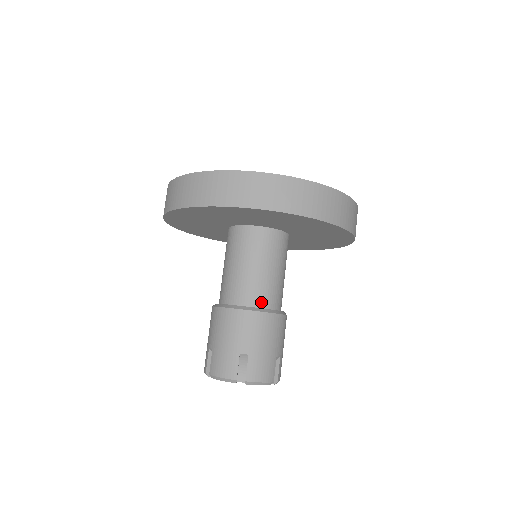
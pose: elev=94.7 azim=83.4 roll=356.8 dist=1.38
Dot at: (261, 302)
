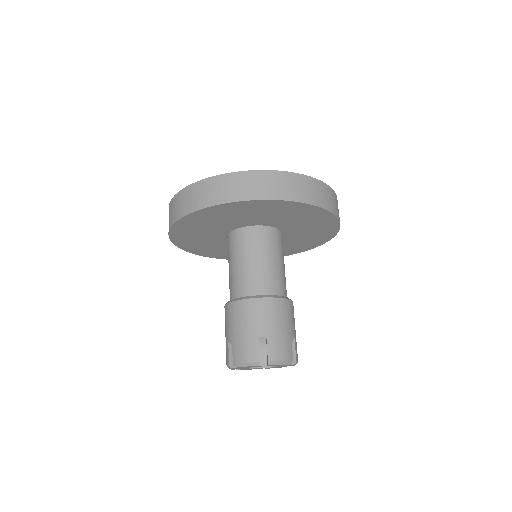
Dot at: (269, 290)
